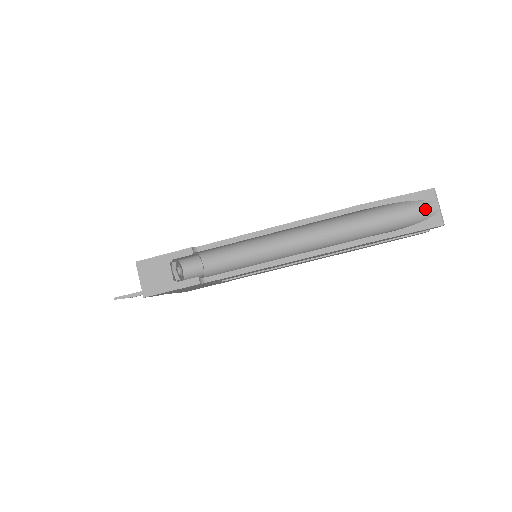
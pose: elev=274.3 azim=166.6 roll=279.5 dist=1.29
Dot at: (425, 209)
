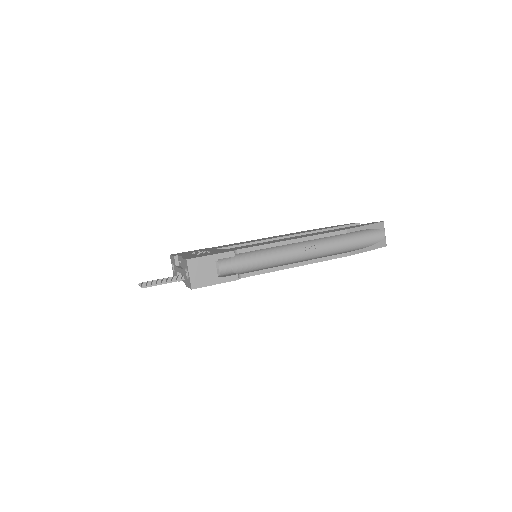
Dot at: (378, 235)
